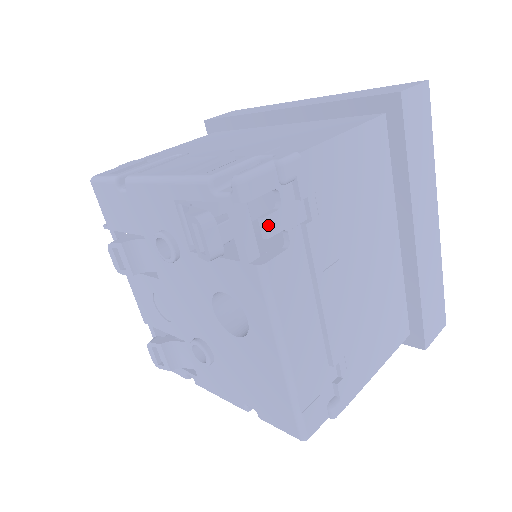
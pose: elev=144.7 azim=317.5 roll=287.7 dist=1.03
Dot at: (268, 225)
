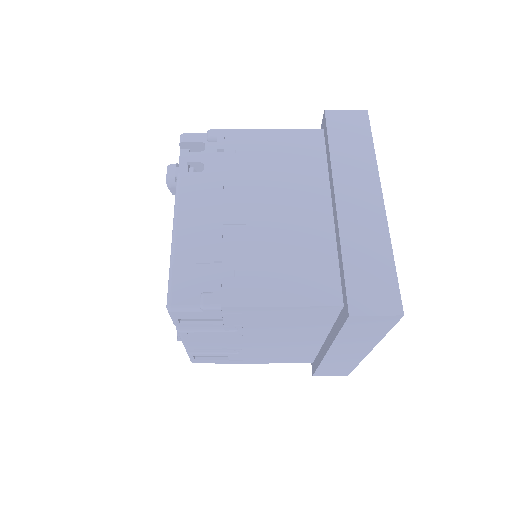
Dot at: (191, 156)
